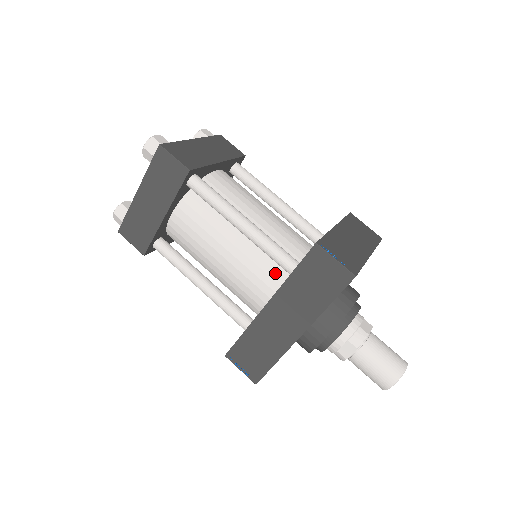
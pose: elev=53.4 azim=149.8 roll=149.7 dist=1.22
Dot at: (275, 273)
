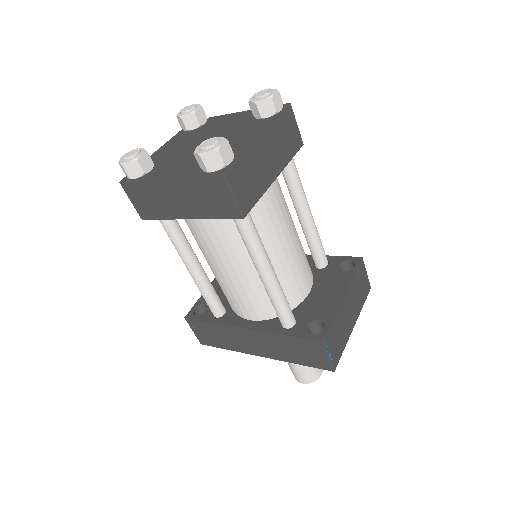
Dot at: (269, 309)
